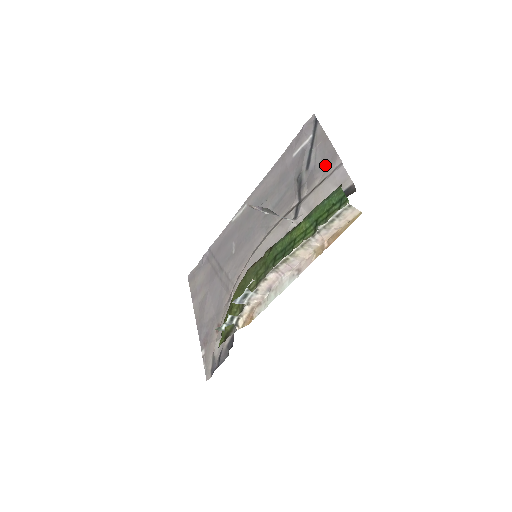
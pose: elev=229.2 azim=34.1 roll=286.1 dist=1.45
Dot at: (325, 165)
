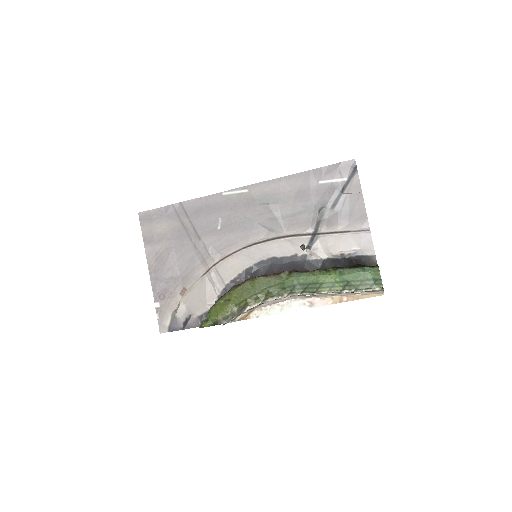
Dot at: (352, 218)
